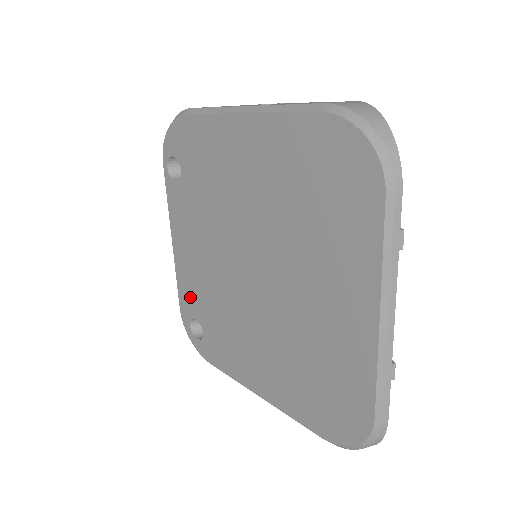
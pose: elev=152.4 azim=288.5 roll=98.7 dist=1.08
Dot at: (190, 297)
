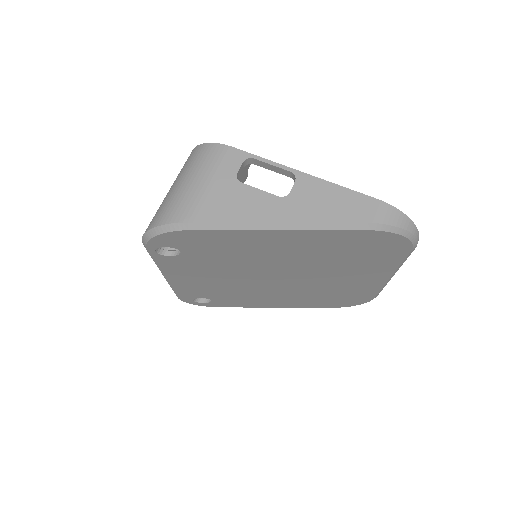
Dot at: (194, 293)
